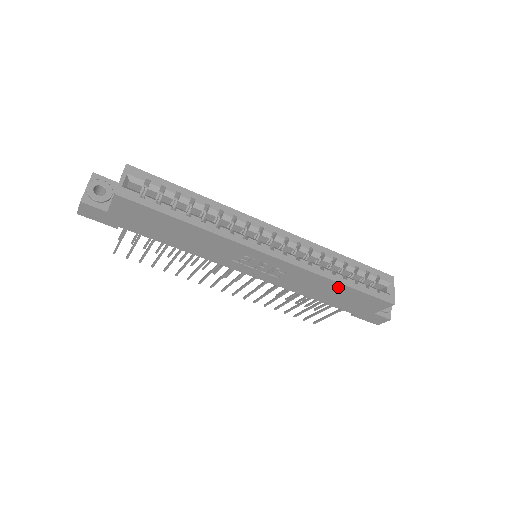
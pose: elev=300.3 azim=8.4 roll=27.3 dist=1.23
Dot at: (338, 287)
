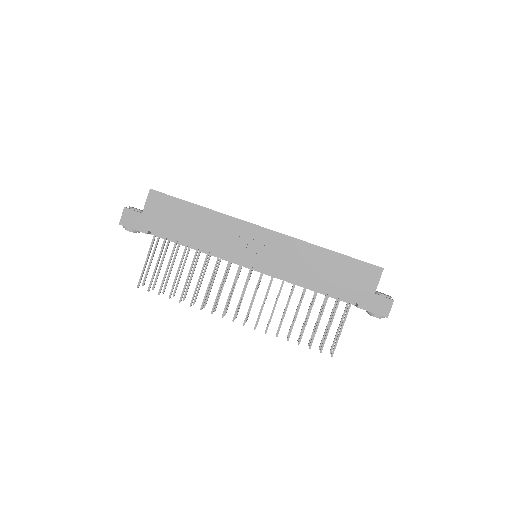
Dot at: (328, 257)
